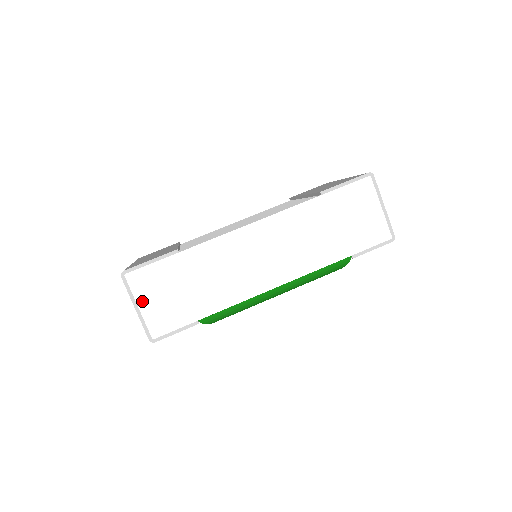
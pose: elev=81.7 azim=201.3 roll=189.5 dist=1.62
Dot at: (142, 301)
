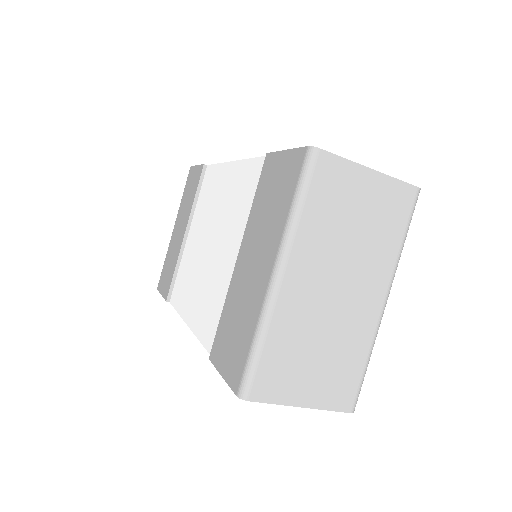
Dot at: occluded
